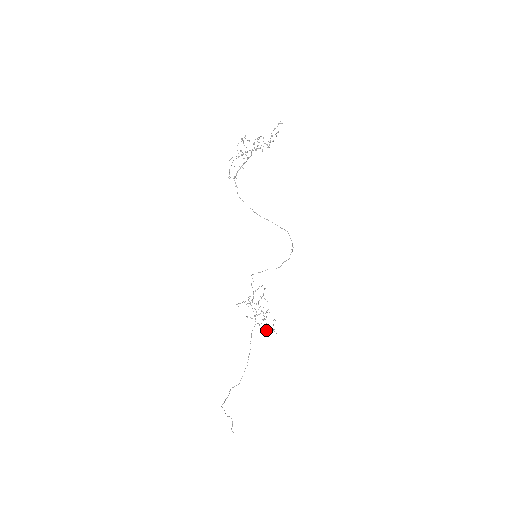
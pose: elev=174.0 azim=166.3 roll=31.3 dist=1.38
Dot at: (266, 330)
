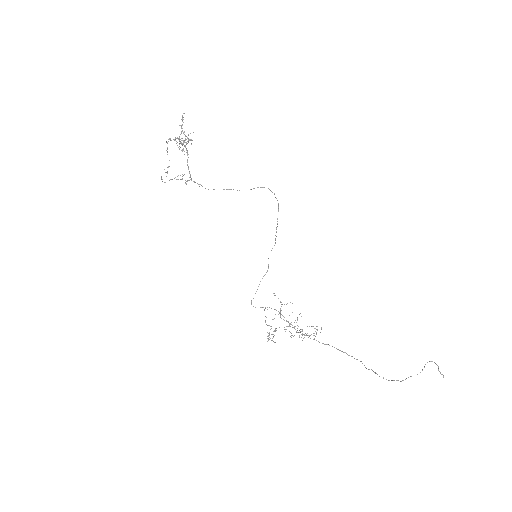
Dot at: occluded
